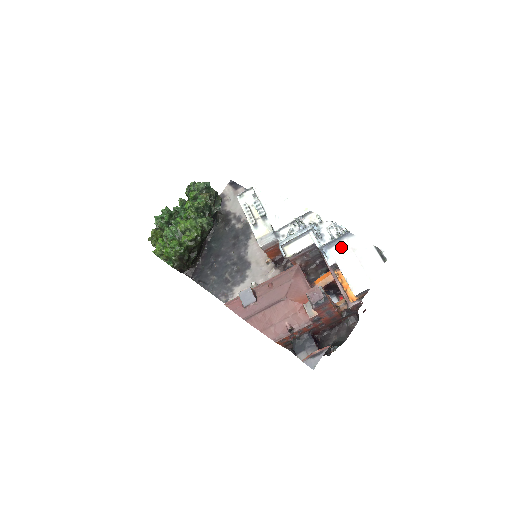
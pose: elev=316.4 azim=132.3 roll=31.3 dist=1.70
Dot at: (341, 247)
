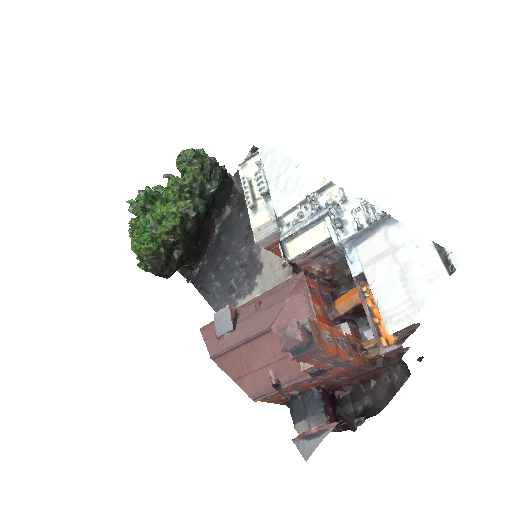
Dot at: (374, 244)
